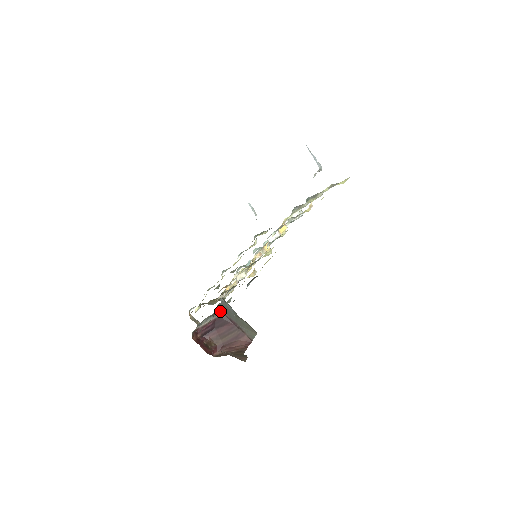
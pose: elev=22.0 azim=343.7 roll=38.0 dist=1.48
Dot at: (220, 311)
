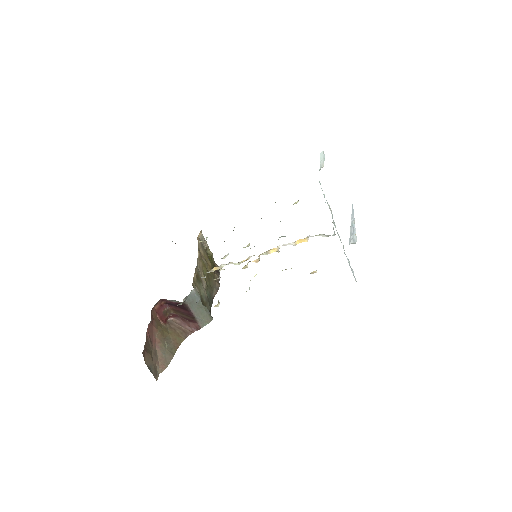
Dot at: (184, 302)
